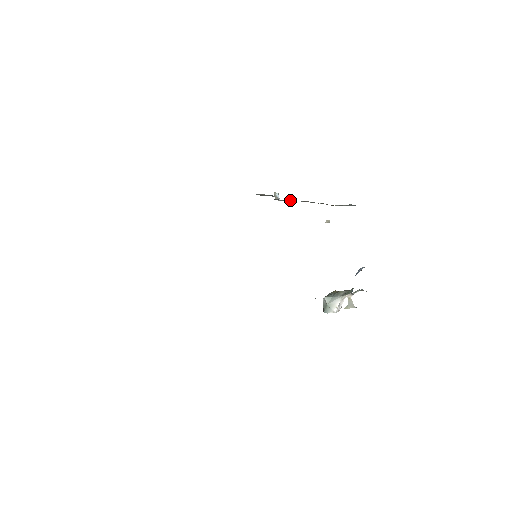
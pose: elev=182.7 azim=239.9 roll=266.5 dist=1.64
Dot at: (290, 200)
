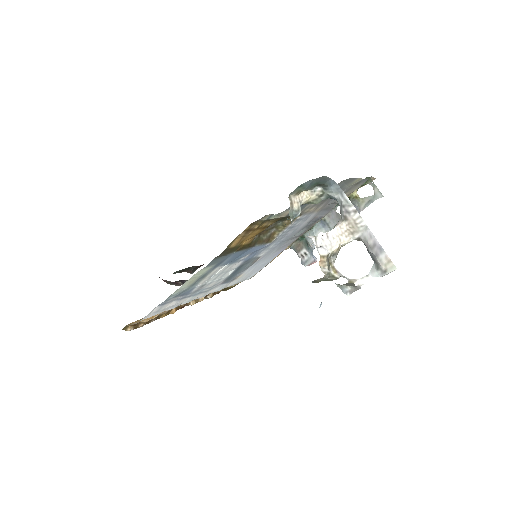
Dot at: (320, 230)
